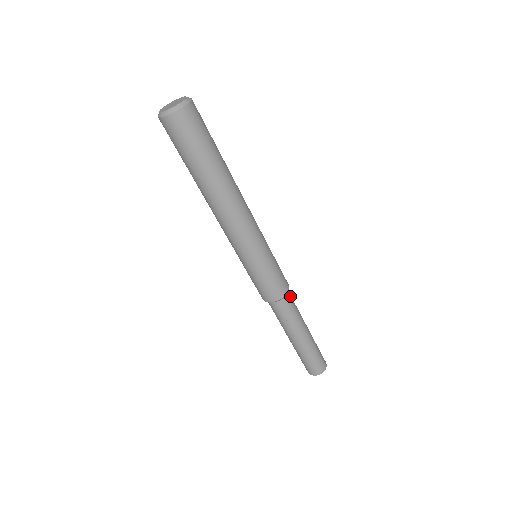
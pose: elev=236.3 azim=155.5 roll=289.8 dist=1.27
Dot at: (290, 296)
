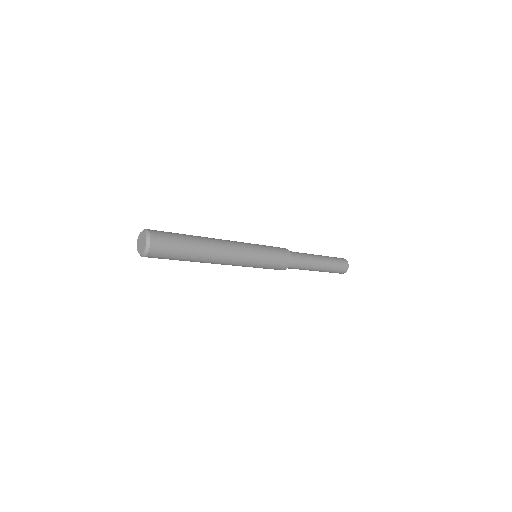
Dot at: (294, 263)
